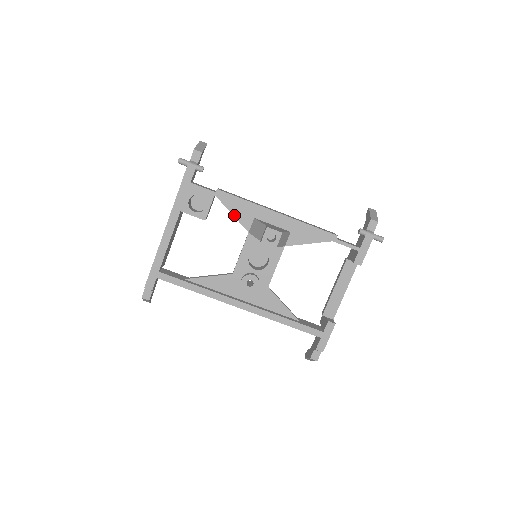
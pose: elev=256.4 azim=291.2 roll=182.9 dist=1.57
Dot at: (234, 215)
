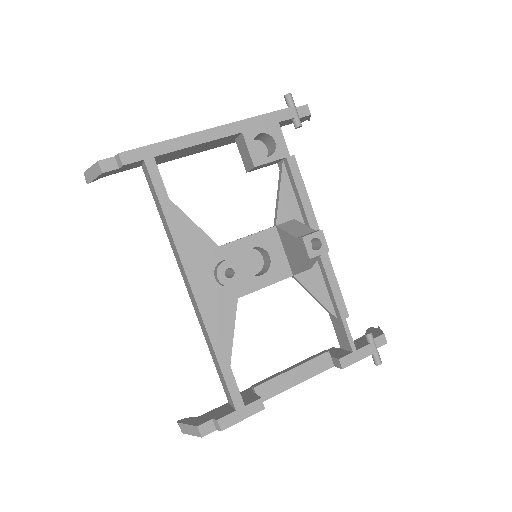
Dot at: (280, 195)
